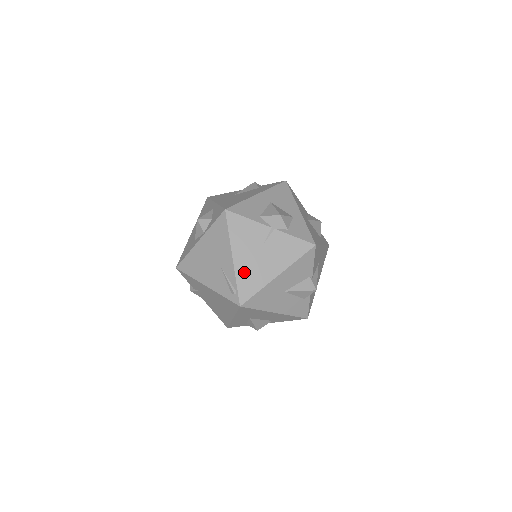
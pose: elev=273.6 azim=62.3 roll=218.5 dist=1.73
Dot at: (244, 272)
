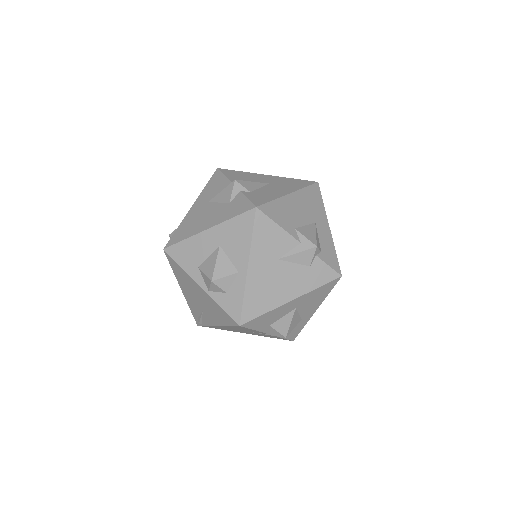
Dot at: (219, 327)
